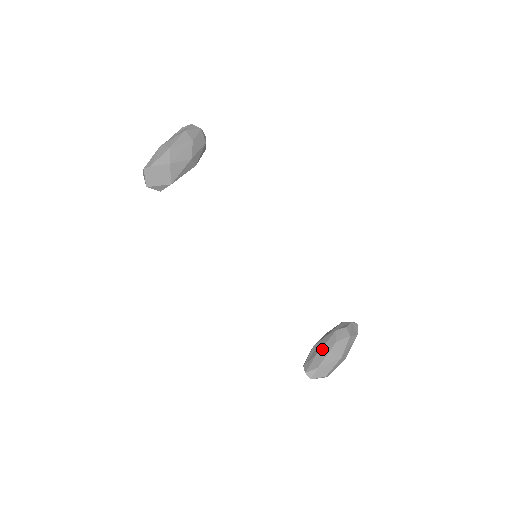
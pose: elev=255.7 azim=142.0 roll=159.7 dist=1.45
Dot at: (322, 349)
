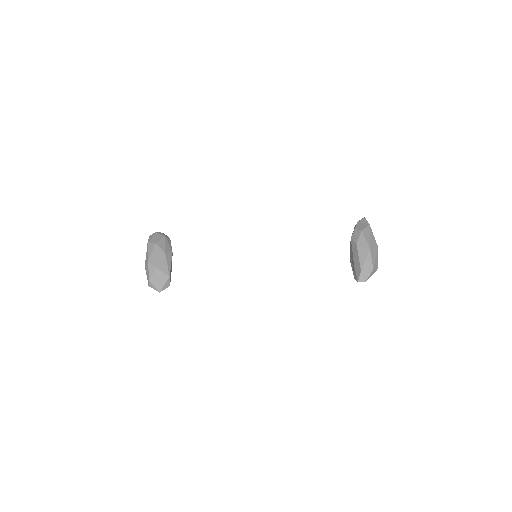
Dot at: (354, 258)
